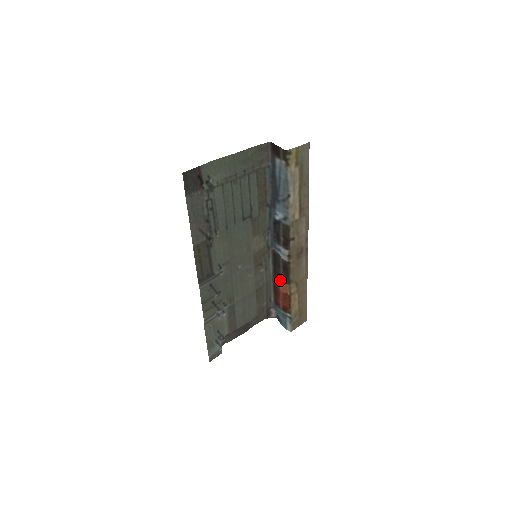
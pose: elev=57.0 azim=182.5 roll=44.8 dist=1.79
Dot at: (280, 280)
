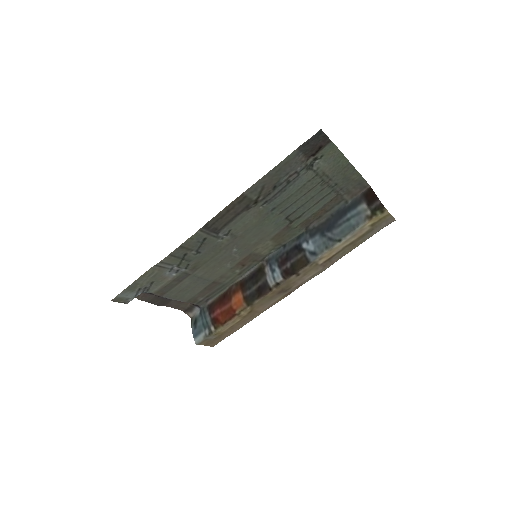
Dot at: (242, 294)
